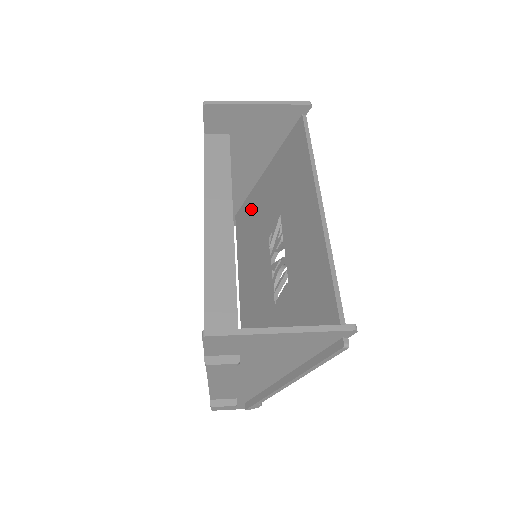
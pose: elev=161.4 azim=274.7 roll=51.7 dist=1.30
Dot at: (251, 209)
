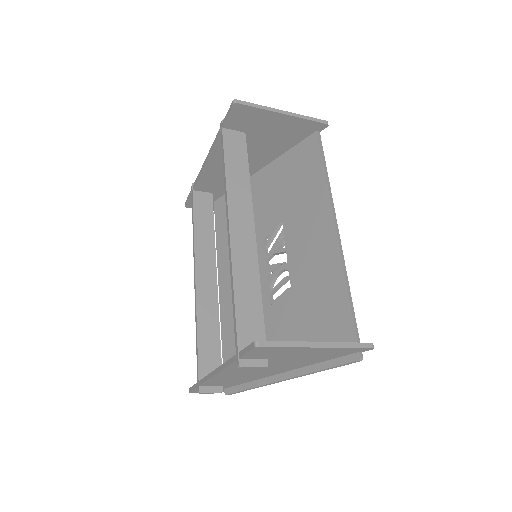
Dot at: occluded
